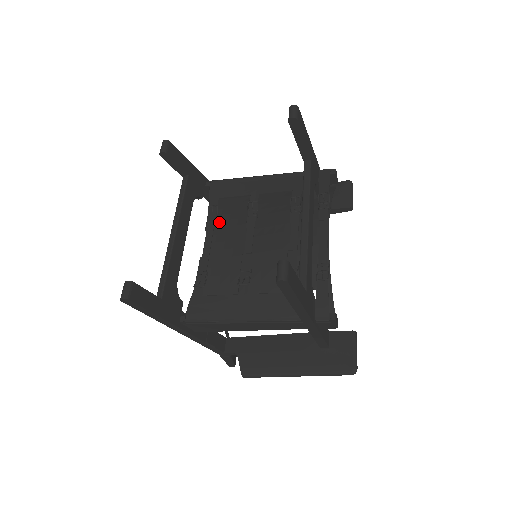
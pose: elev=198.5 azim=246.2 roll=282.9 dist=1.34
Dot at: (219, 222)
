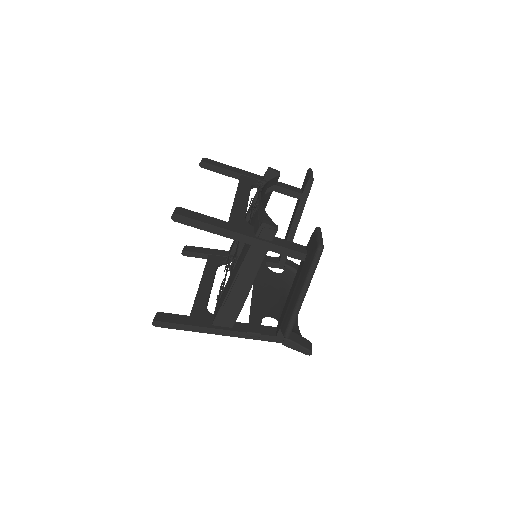
Dot at: occluded
